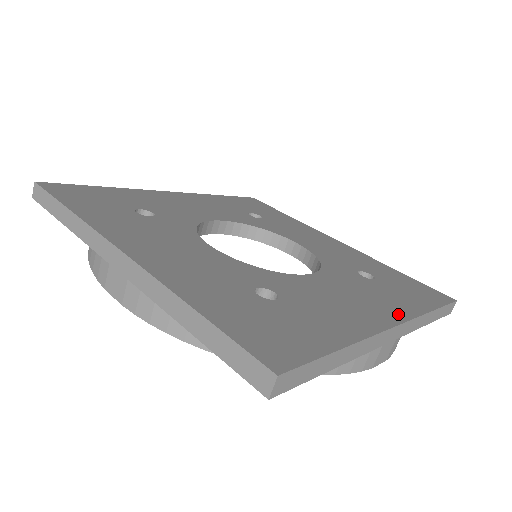
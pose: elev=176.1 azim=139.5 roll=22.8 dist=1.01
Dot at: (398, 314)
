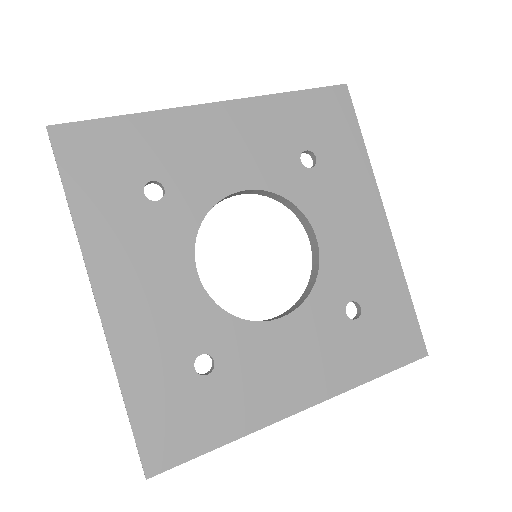
Dot at: (324, 390)
